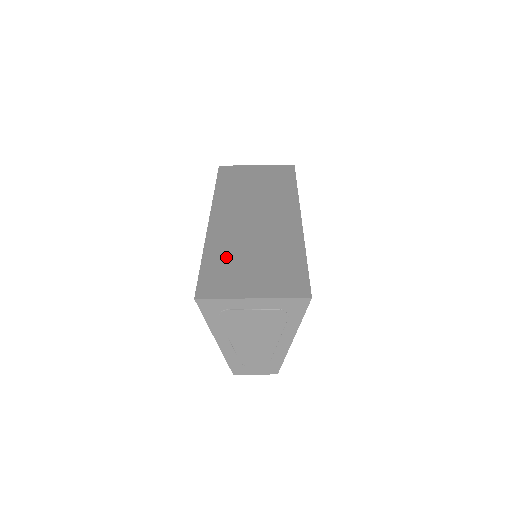
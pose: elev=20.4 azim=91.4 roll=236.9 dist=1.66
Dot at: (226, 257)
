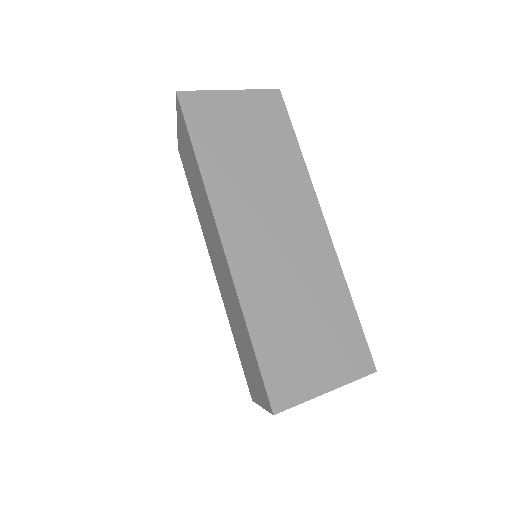
Dot at: (276, 327)
